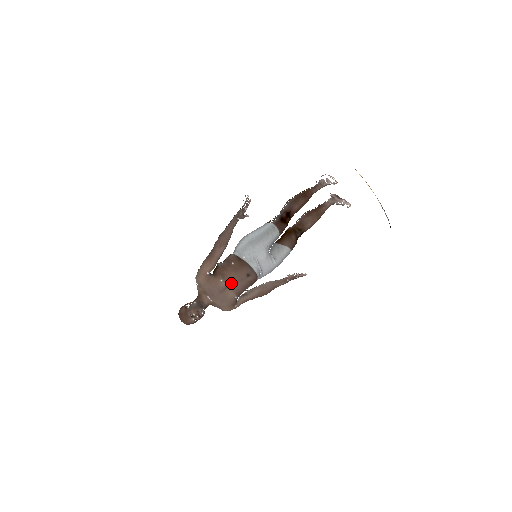
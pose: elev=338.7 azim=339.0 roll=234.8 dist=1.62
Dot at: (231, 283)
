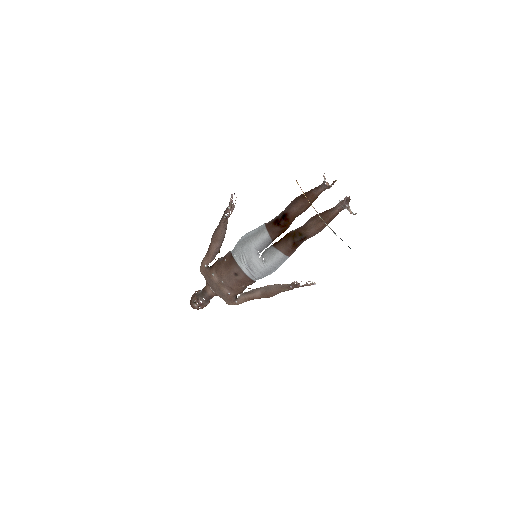
Dot at: (222, 279)
